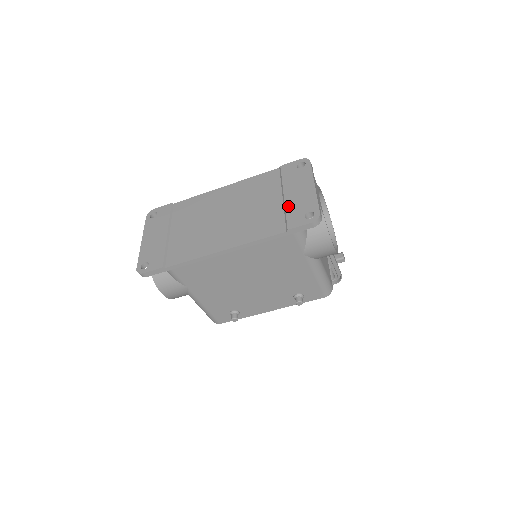
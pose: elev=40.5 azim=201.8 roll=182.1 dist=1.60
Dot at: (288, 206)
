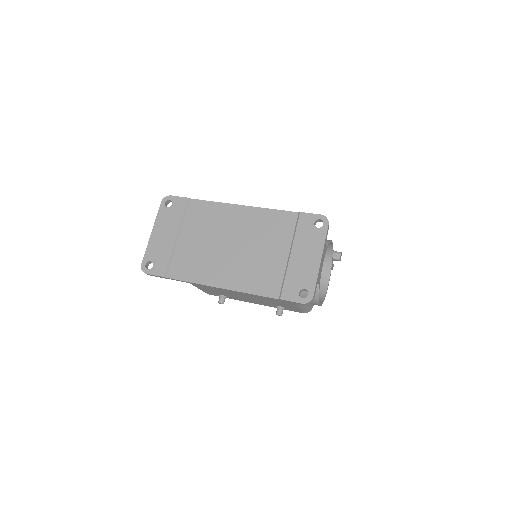
Dot at: (290, 271)
